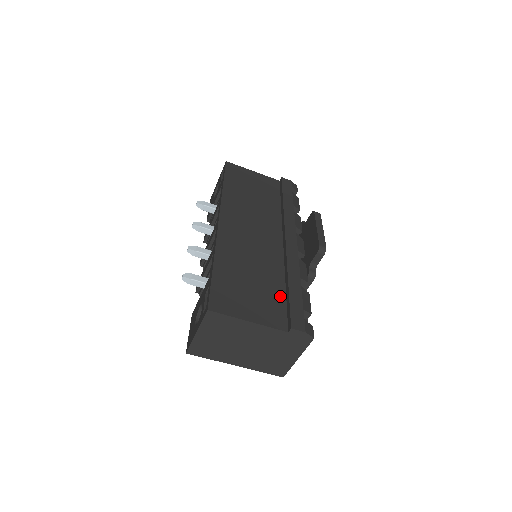
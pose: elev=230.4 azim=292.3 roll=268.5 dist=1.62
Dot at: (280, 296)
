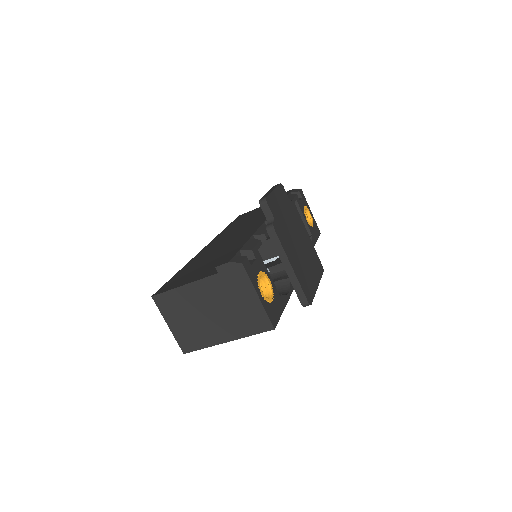
Dot at: occluded
